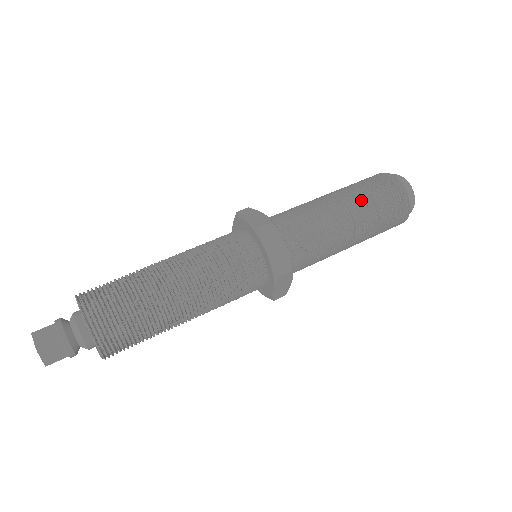
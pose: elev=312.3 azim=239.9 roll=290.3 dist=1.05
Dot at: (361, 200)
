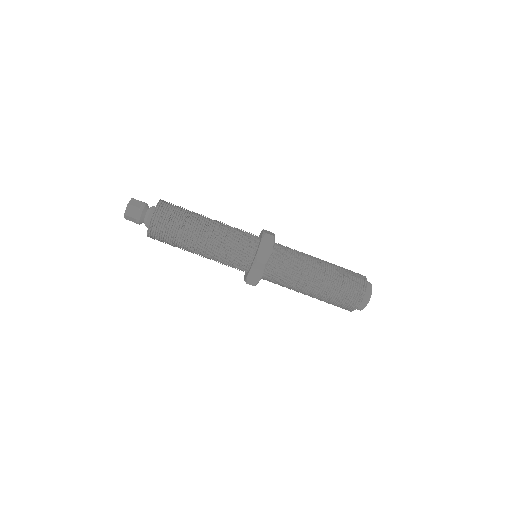
Dot at: (321, 299)
